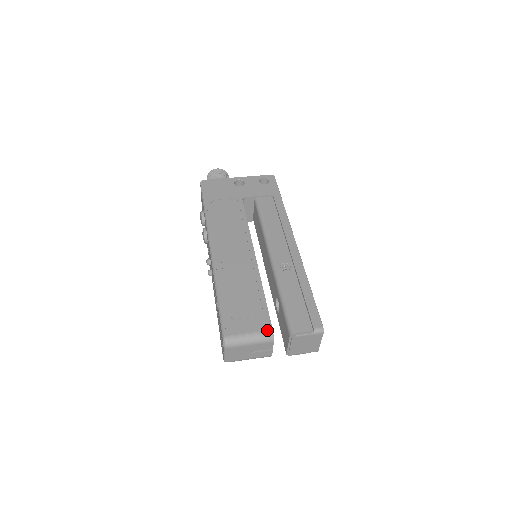
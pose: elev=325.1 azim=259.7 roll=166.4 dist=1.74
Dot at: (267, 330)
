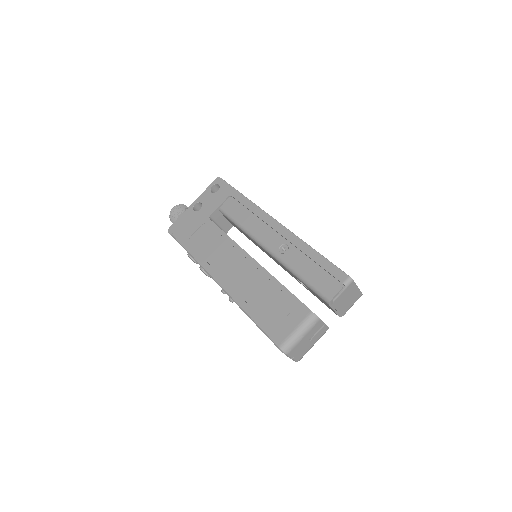
Dot at: (307, 315)
